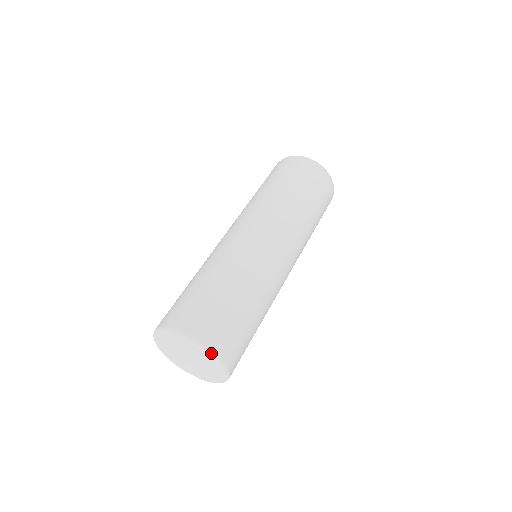
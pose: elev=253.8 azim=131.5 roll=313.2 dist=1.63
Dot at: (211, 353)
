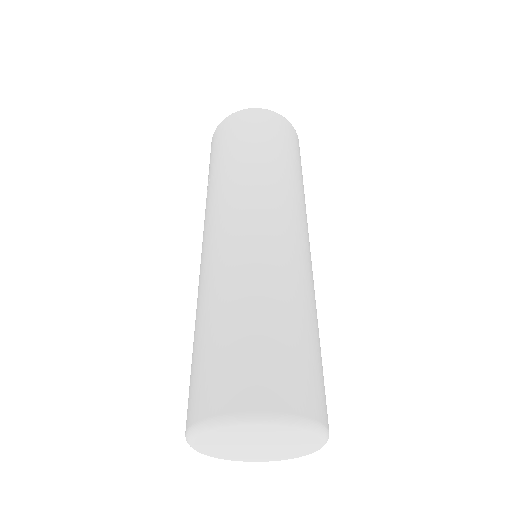
Dot at: (265, 418)
